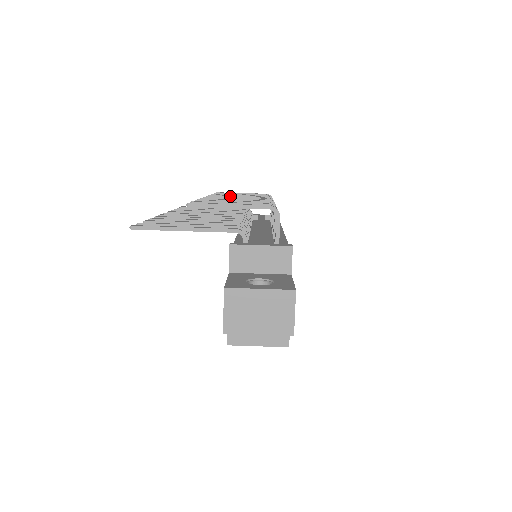
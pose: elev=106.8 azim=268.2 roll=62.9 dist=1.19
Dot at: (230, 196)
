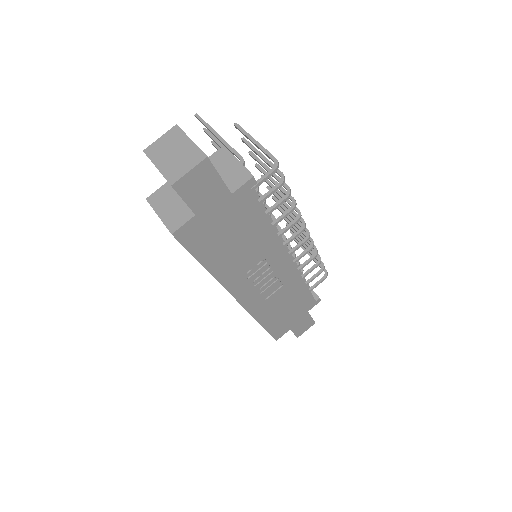
Dot at: (287, 209)
